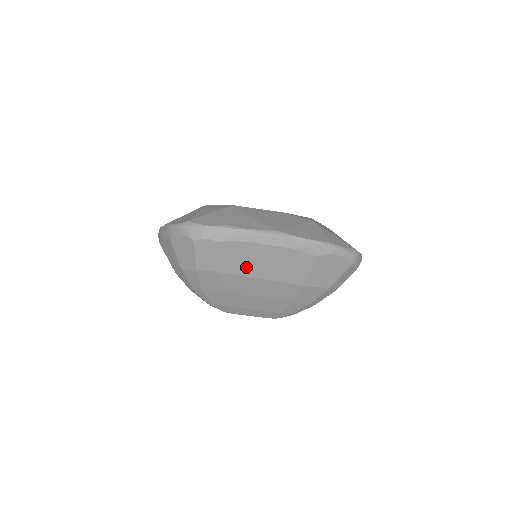
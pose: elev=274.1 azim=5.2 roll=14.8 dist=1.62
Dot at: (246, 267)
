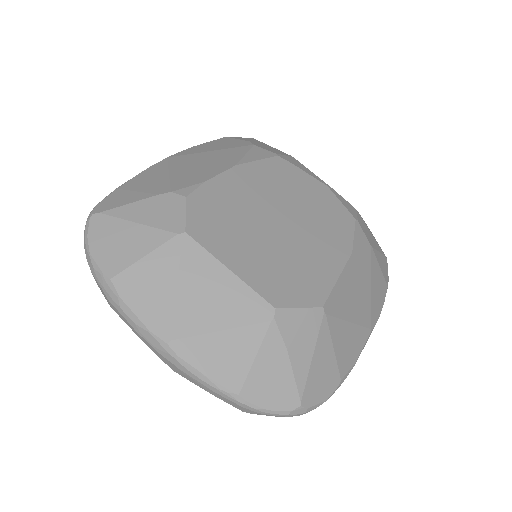
Dot at: occluded
